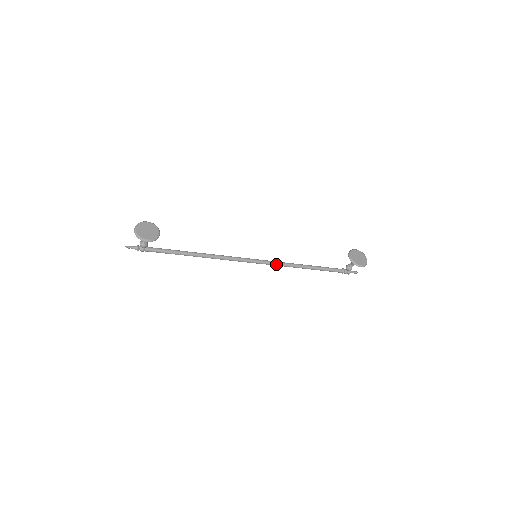
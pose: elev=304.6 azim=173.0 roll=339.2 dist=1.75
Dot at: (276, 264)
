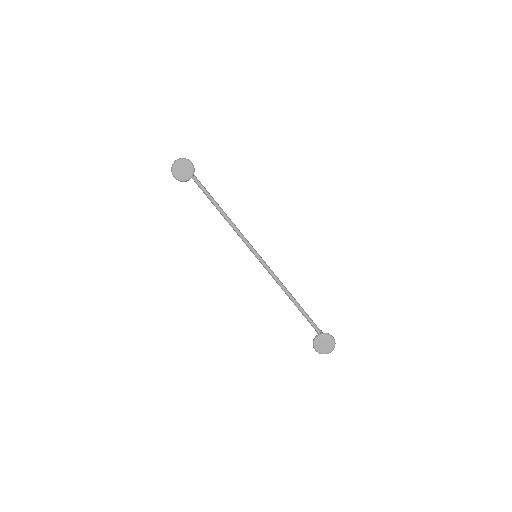
Dot at: (270, 274)
